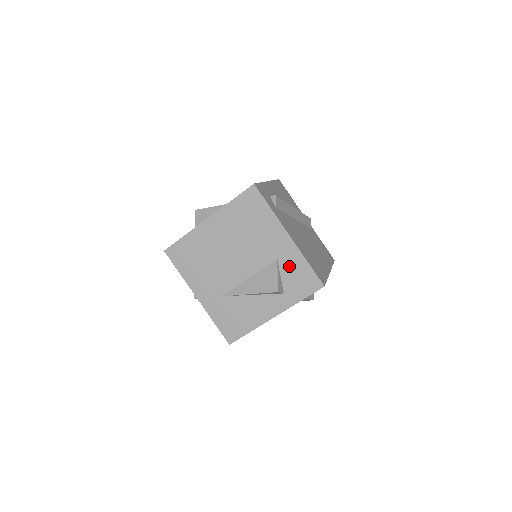
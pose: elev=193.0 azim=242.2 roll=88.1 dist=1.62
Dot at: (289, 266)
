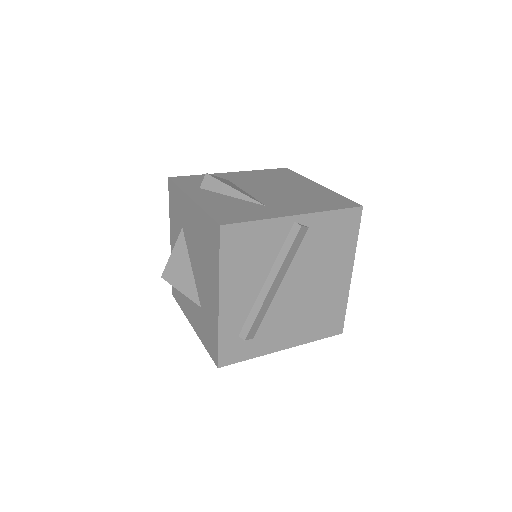
Dot at: occluded
